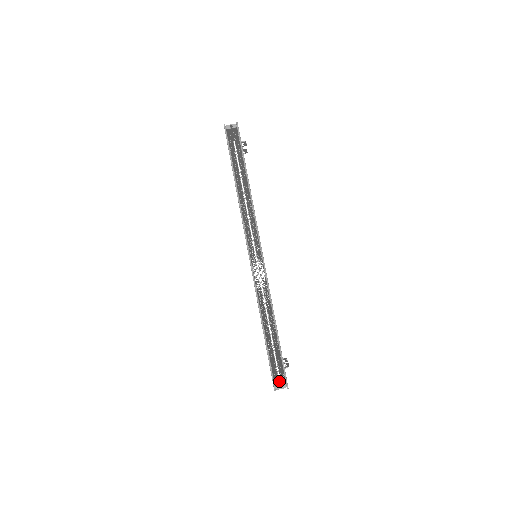
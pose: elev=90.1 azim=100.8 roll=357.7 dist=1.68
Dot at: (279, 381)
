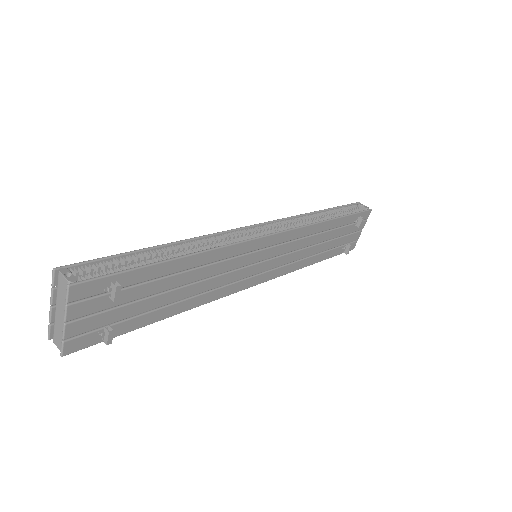
Dot at: occluded
